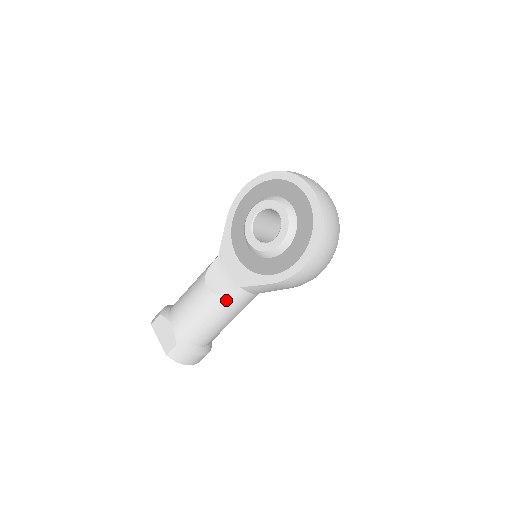
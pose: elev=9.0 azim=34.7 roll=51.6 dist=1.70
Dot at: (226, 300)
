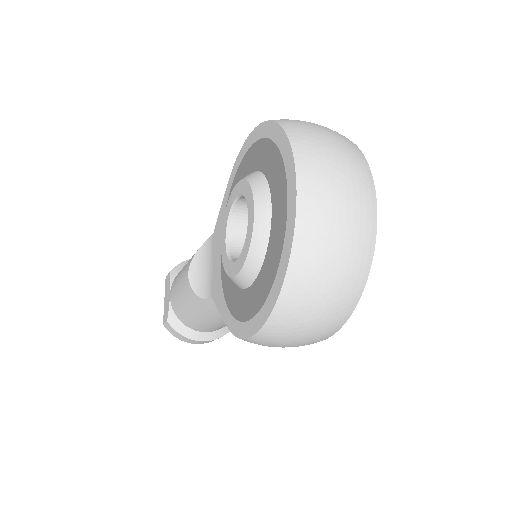
Dot at: (203, 304)
